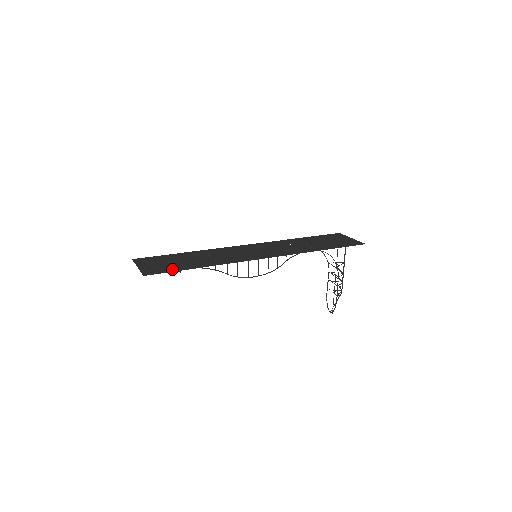
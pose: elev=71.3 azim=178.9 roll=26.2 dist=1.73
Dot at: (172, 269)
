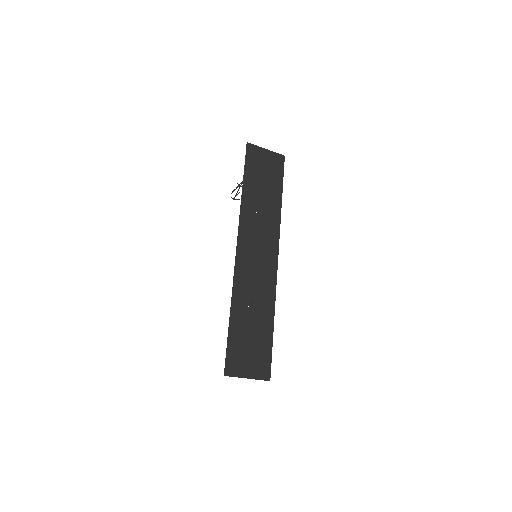
Dot at: (268, 351)
